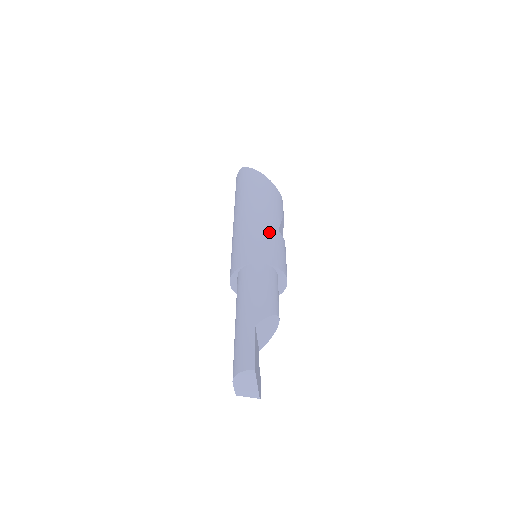
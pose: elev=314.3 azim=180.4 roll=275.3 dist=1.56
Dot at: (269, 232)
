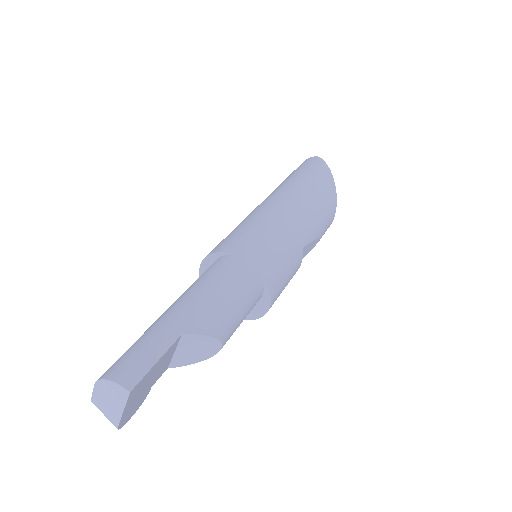
Dot at: (291, 240)
